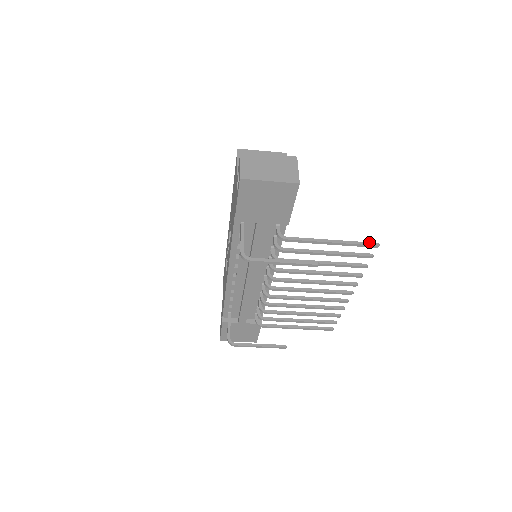
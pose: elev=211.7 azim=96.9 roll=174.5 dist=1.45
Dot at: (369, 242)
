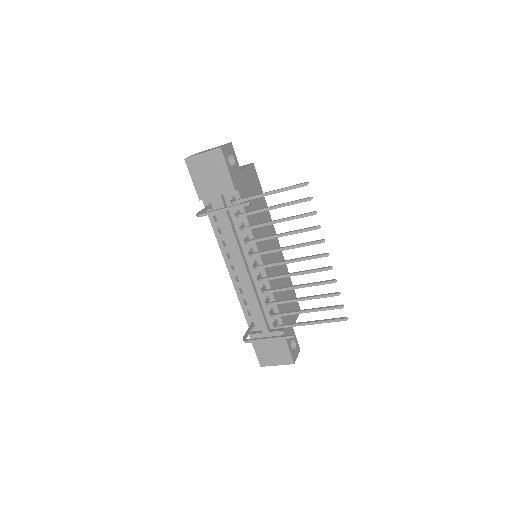
Dot at: (299, 184)
